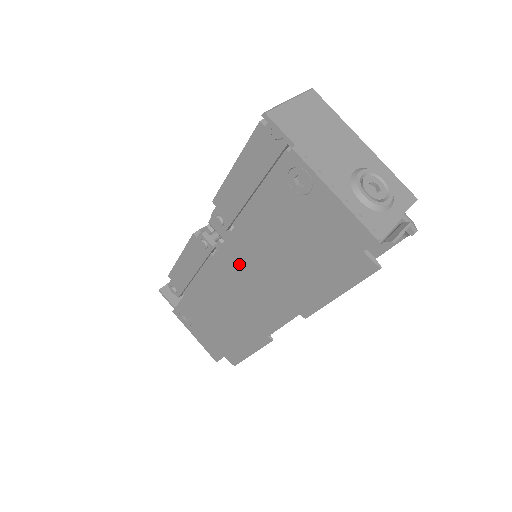
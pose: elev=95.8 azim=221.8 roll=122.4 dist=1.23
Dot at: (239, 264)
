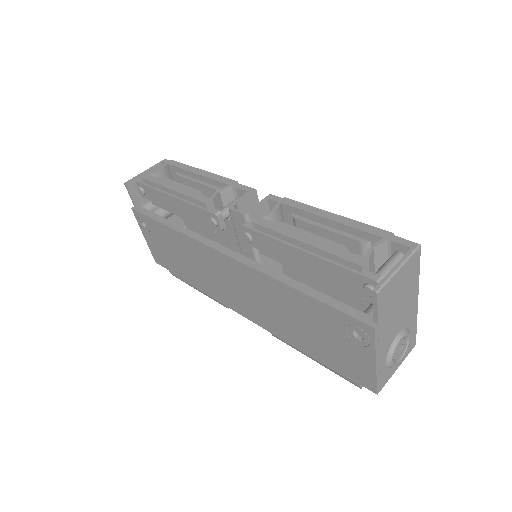
Dot at: (245, 281)
